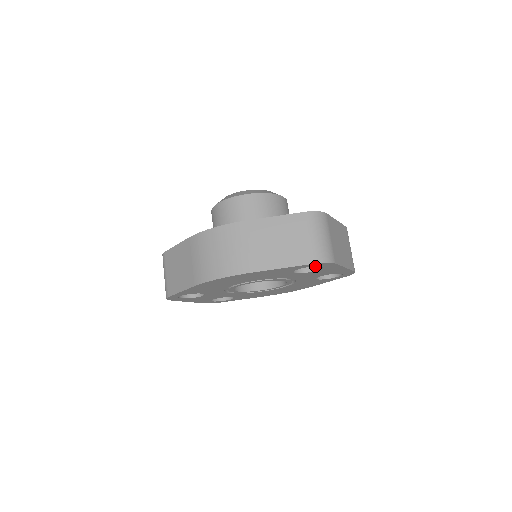
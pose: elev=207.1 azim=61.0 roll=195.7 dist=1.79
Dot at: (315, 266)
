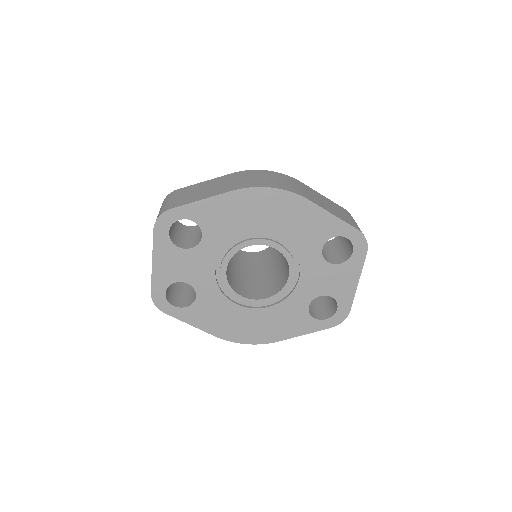
Dot at: (336, 261)
